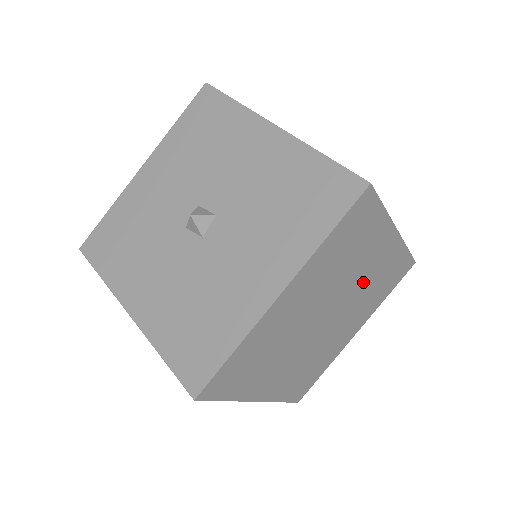
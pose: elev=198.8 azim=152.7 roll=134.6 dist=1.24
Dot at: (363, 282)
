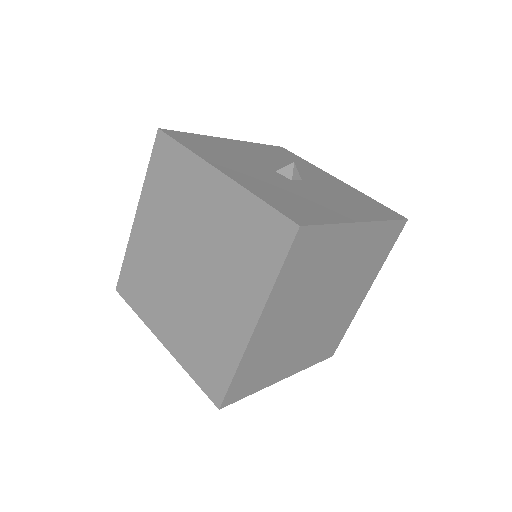
Dot at: (338, 311)
